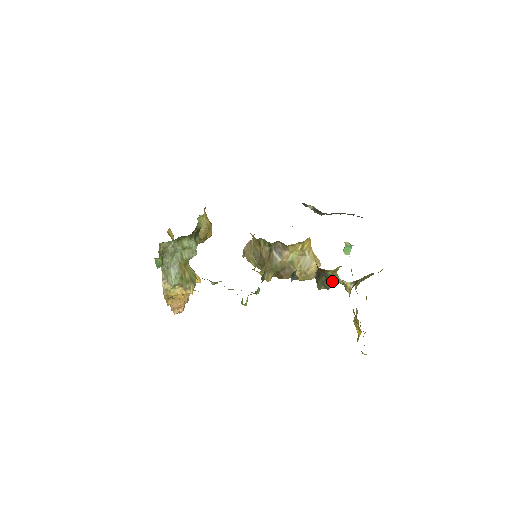
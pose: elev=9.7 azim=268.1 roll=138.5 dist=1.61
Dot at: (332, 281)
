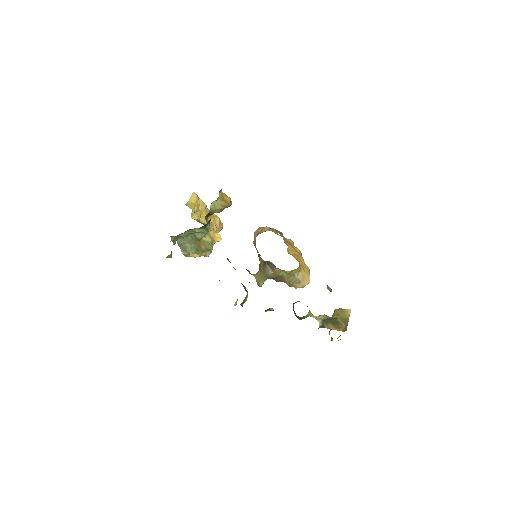
Dot at: (303, 317)
